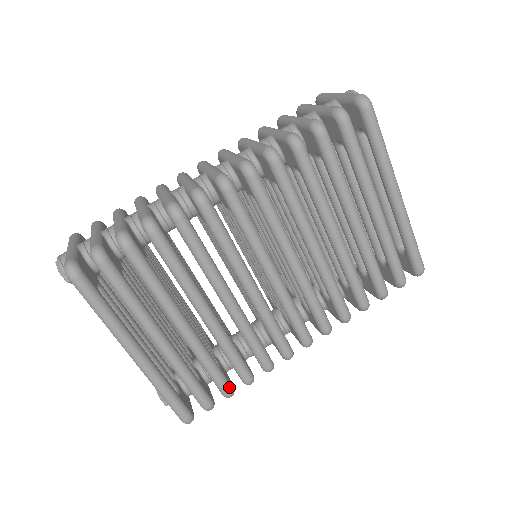
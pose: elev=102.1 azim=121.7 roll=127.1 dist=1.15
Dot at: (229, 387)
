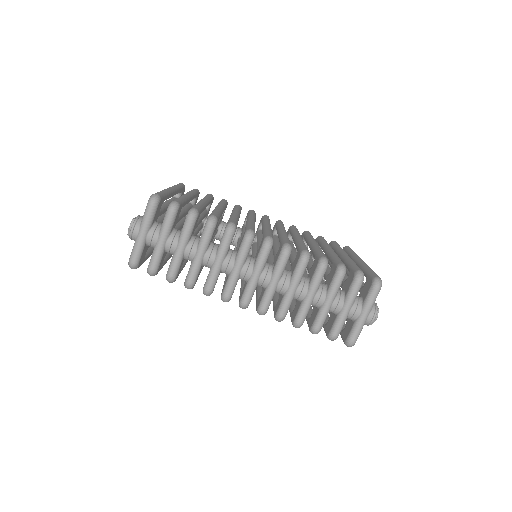
Dot at: occluded
